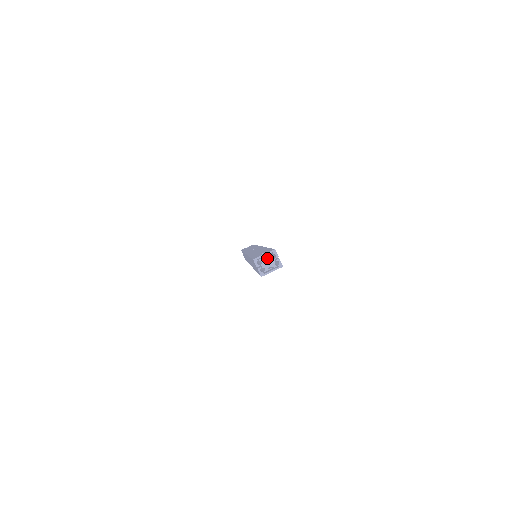
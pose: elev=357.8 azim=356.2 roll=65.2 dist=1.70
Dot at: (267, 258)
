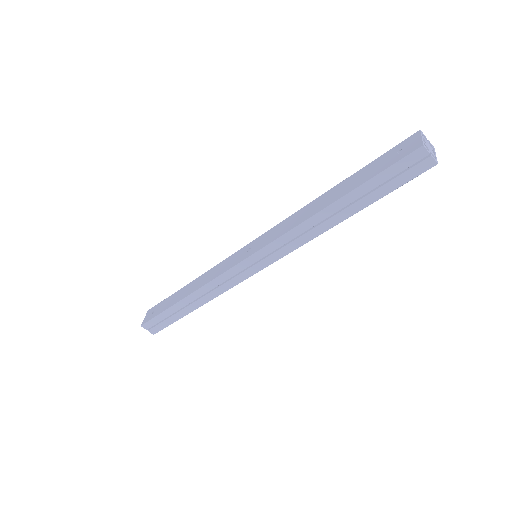
Dot at: (425, 141)
